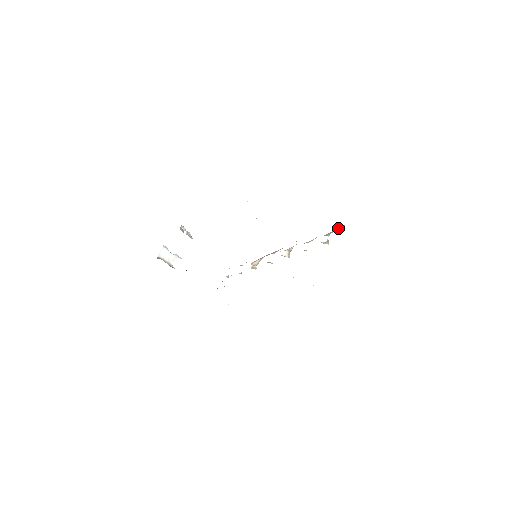
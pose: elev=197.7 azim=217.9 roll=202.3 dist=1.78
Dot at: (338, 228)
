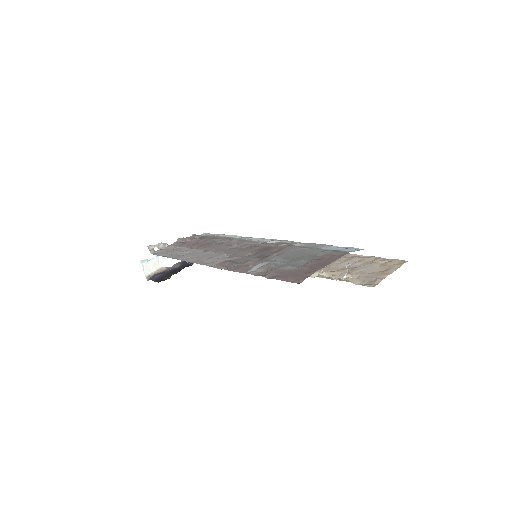
Dot at: occluded
